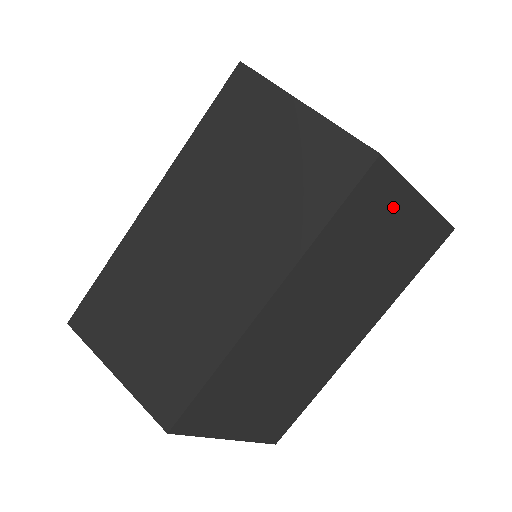
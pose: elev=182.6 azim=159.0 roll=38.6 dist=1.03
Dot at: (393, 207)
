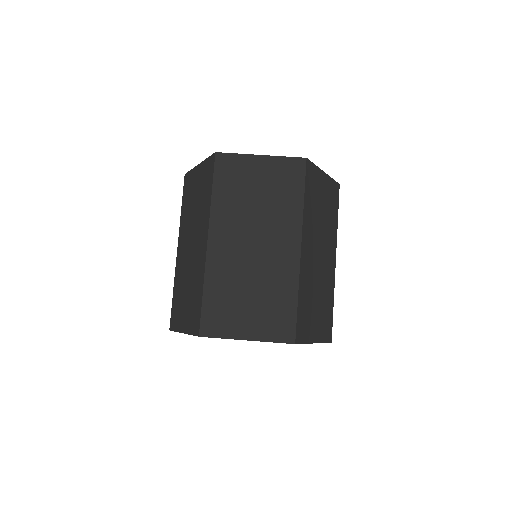
Dot at: (246, 168)
